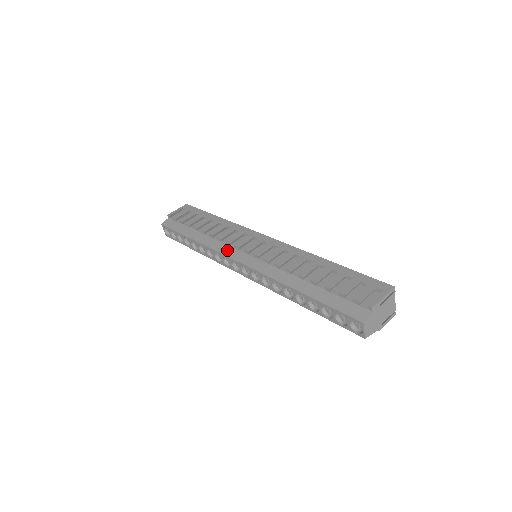
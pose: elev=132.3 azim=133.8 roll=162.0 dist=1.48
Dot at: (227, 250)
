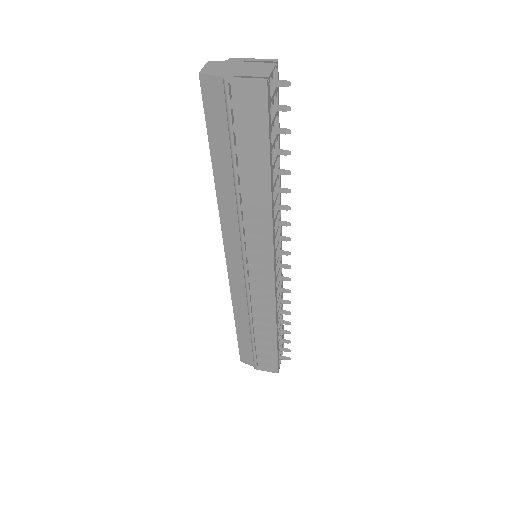
Dot at: occluded
